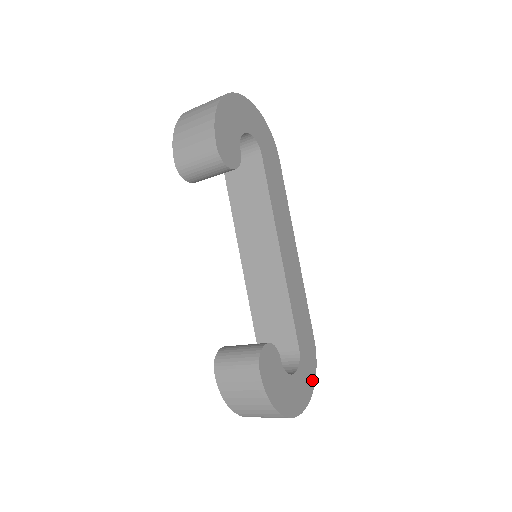
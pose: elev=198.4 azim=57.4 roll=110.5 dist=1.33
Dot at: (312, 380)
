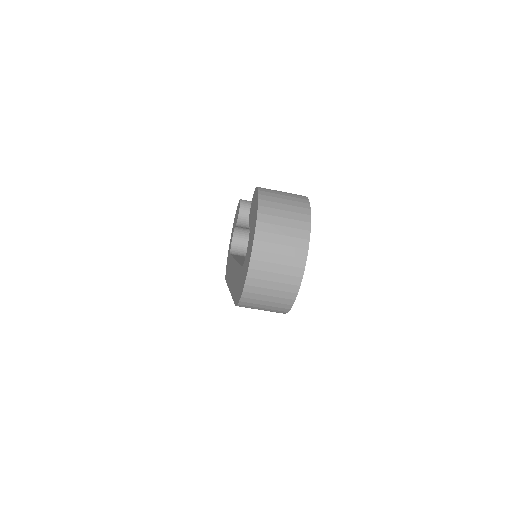
Dot at: occluded
